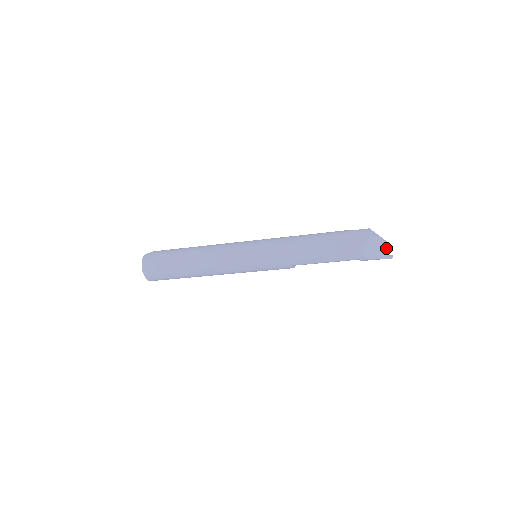
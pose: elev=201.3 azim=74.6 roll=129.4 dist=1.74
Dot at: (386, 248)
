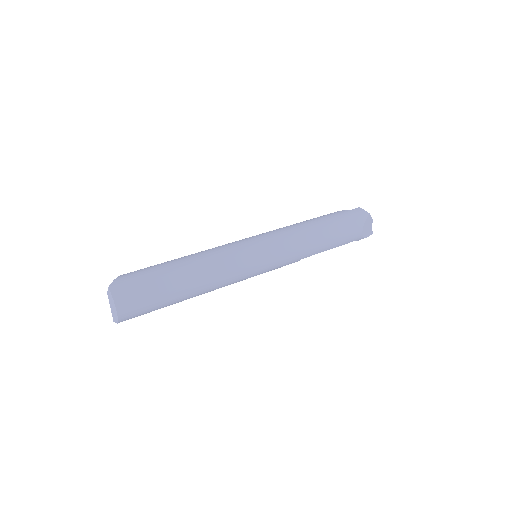
Dot at: occluded
